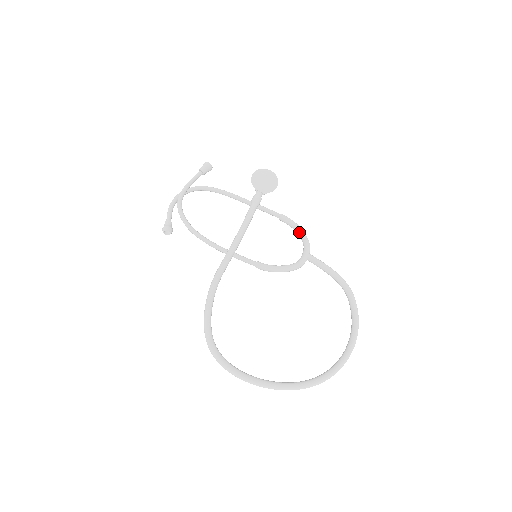
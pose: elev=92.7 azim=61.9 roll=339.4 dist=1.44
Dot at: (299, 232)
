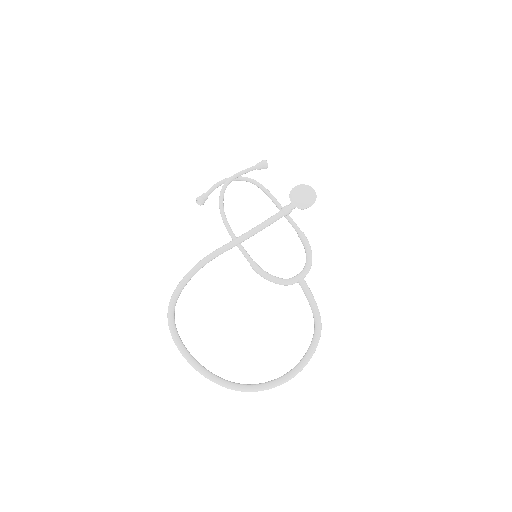
Dot at: (307, 255)
